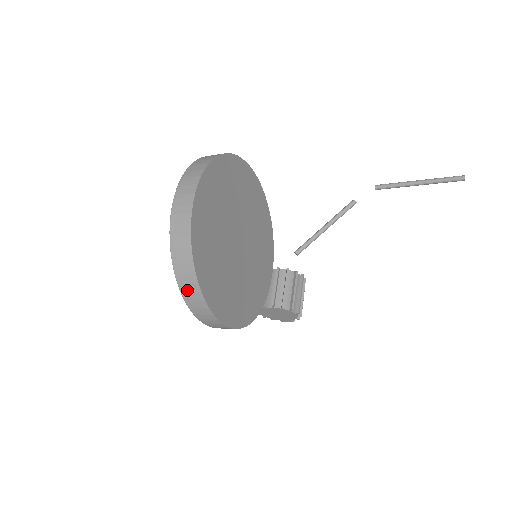
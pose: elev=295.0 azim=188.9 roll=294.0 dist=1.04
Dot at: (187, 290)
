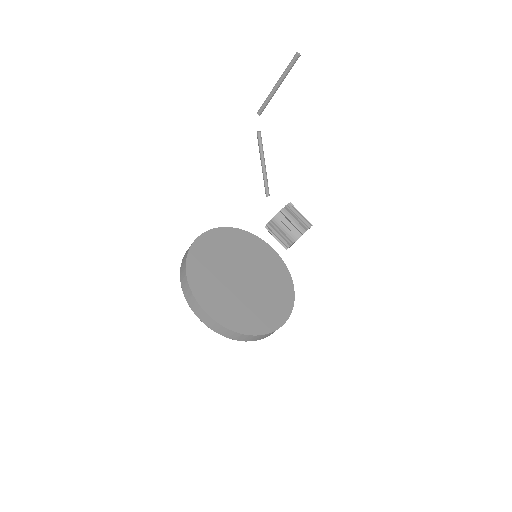
Dot at: (255, 339)
